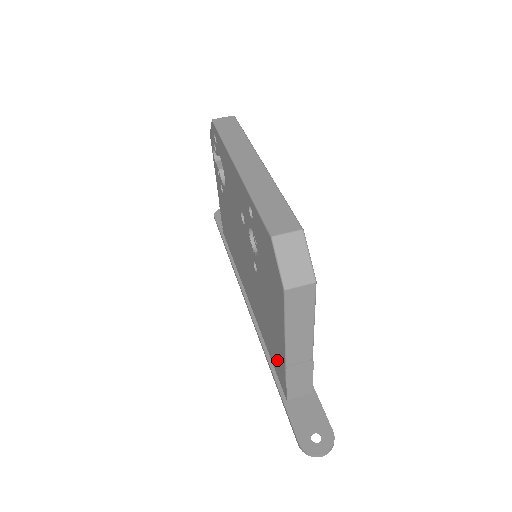
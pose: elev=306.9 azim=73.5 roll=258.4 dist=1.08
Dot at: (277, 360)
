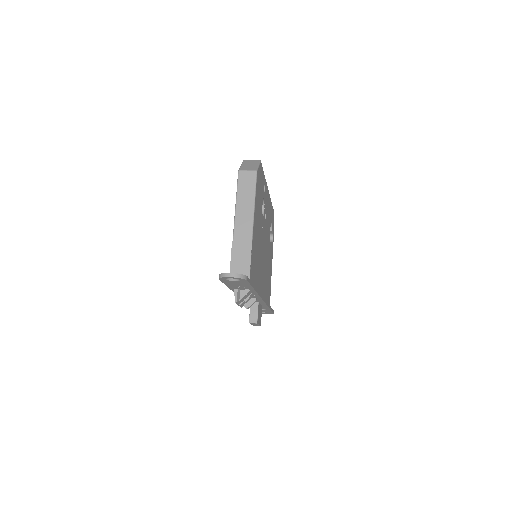
Dot at: occluded
